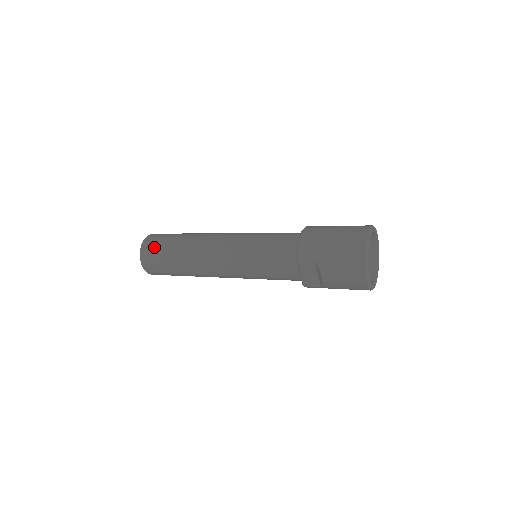
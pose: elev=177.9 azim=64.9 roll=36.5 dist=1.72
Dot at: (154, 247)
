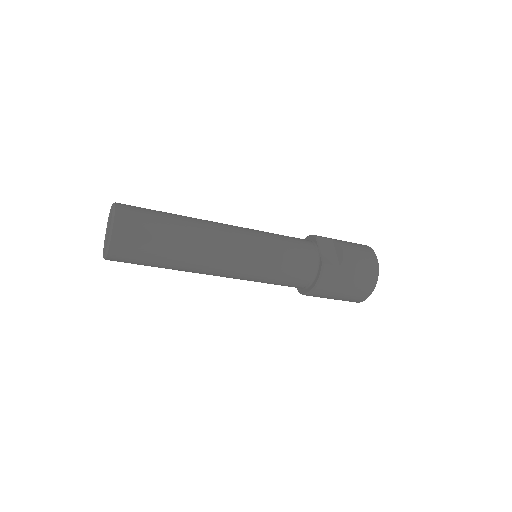
Dot at: occluded
